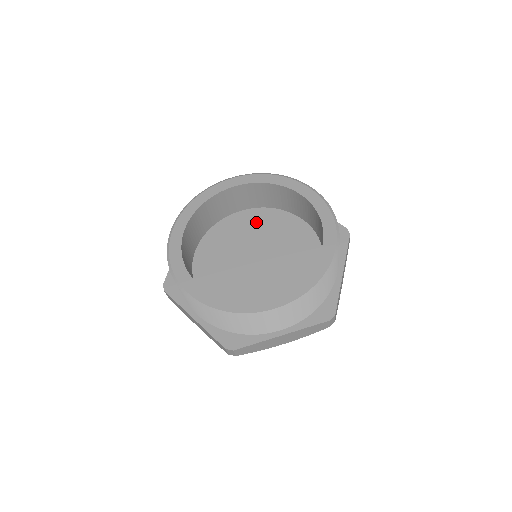
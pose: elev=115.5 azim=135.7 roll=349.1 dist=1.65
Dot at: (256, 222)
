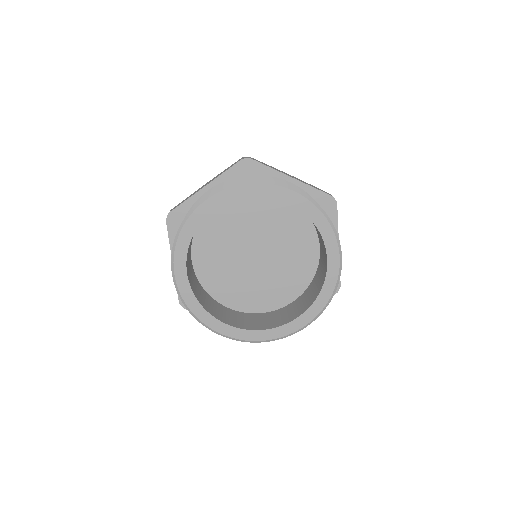
Dot at: (285, 219)
